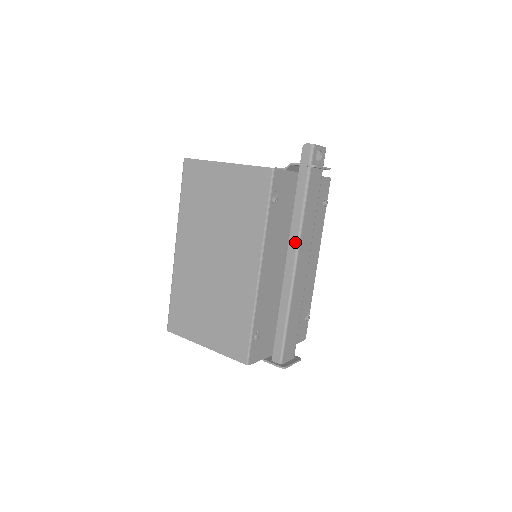
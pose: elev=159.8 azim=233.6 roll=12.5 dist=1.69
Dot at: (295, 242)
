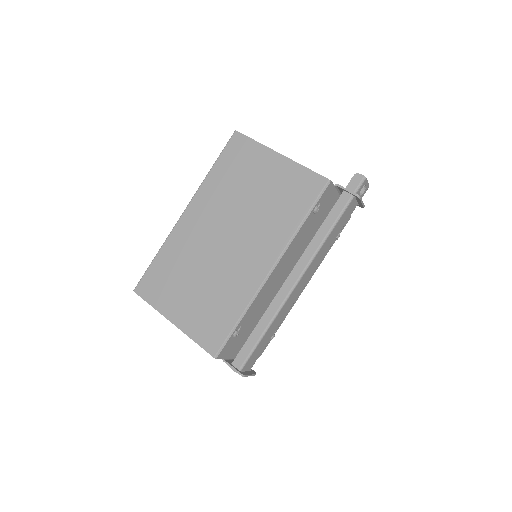
Dot at: (308, 258)
